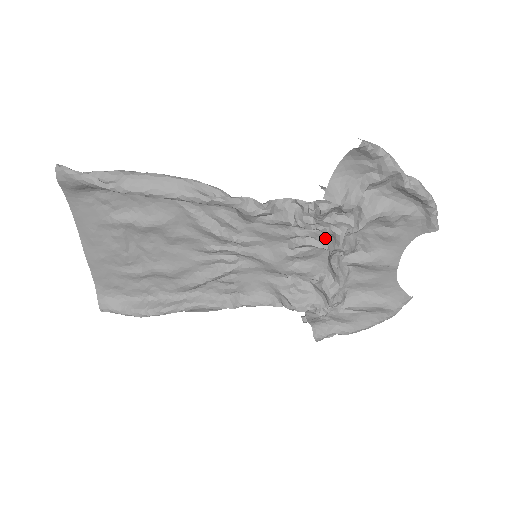
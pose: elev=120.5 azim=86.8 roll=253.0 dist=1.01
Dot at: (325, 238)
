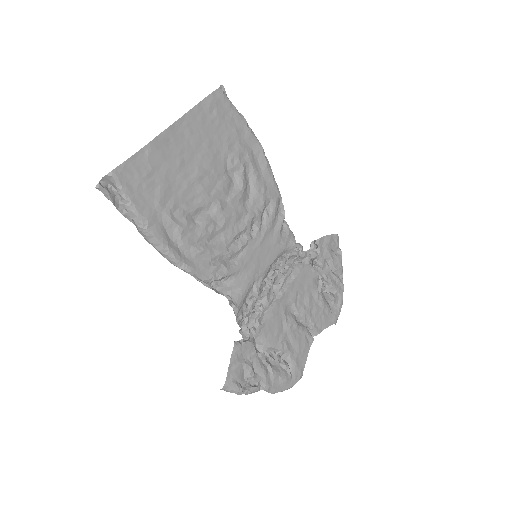
Dot at: occluded
